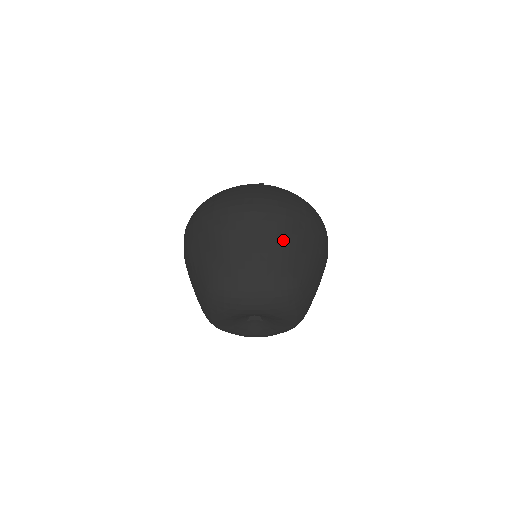
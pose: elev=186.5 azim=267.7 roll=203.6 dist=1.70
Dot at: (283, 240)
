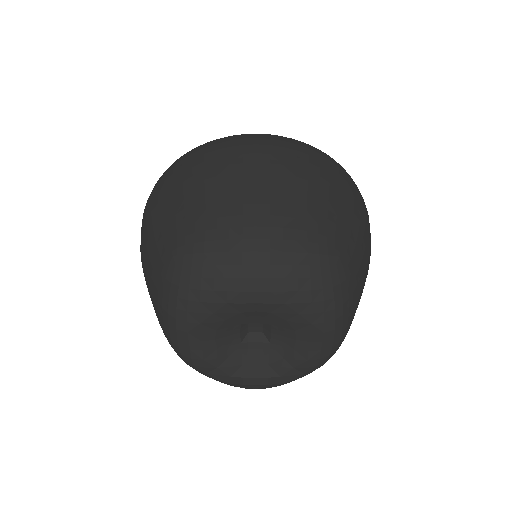
Dot at: (307, 181)
